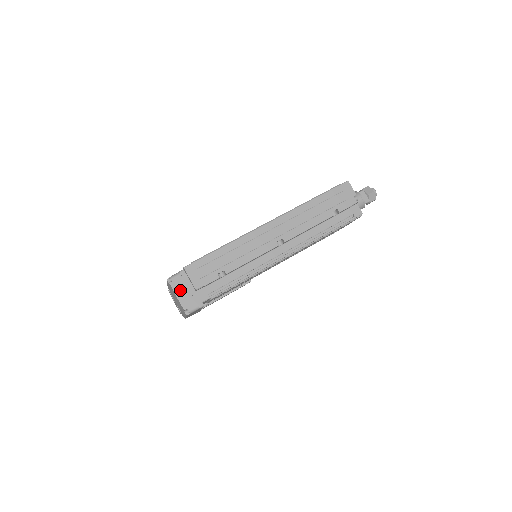
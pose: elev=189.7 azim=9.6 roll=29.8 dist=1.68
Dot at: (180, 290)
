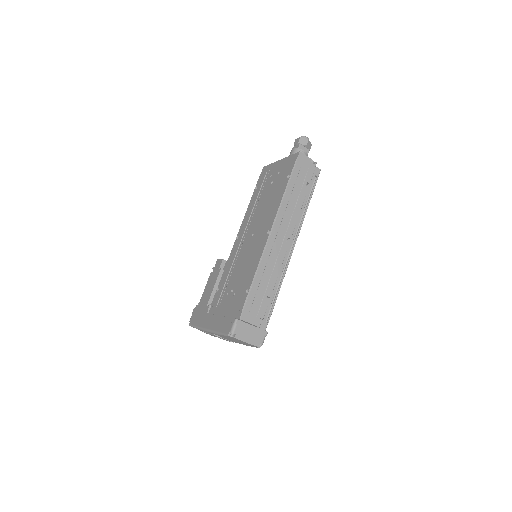
Dot at: (245, 336)
